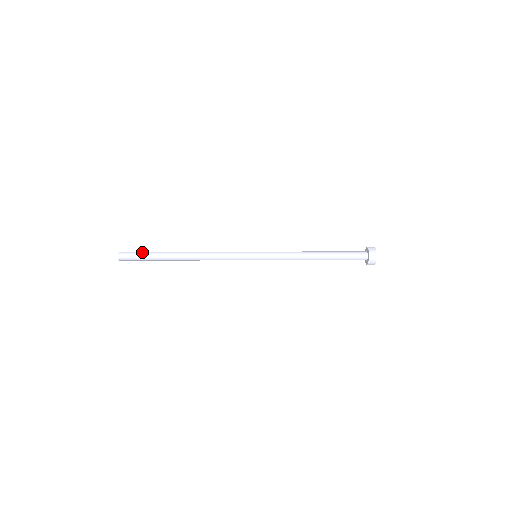
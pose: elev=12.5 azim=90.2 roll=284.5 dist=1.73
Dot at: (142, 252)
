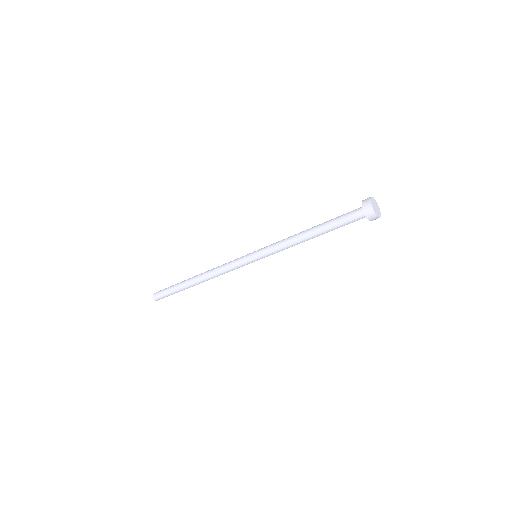
Dot at: (167, 289)
